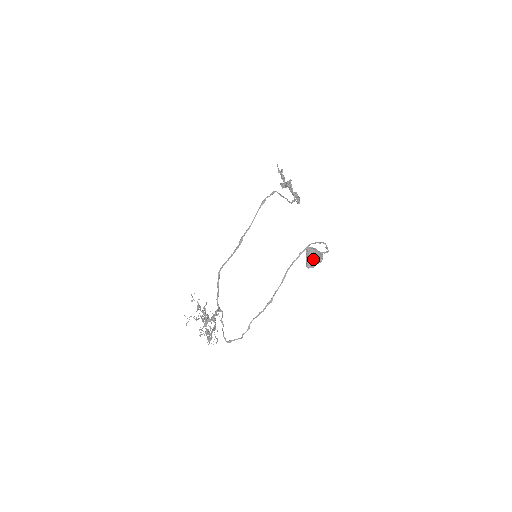
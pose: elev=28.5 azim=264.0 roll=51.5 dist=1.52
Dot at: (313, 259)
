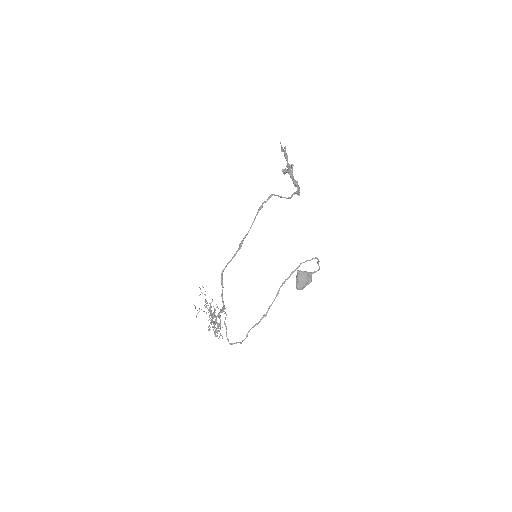
Dot at: (302, 283)
